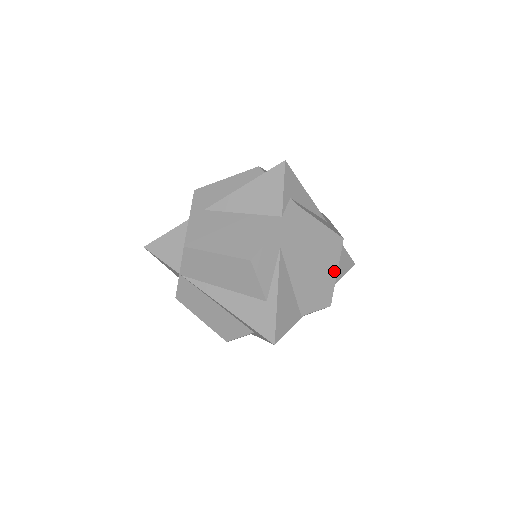
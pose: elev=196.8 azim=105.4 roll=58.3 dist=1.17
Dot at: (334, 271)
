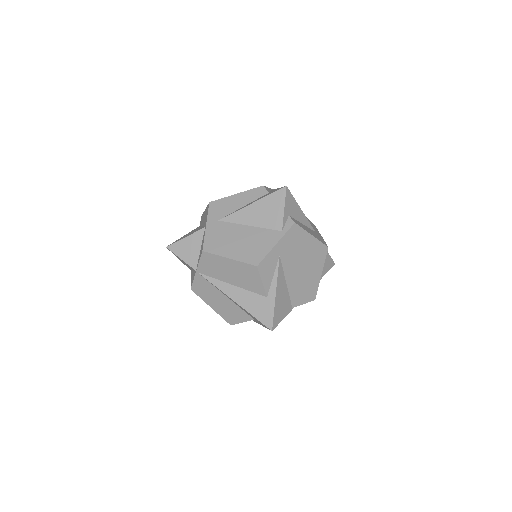
Dot at: (319, 273)
